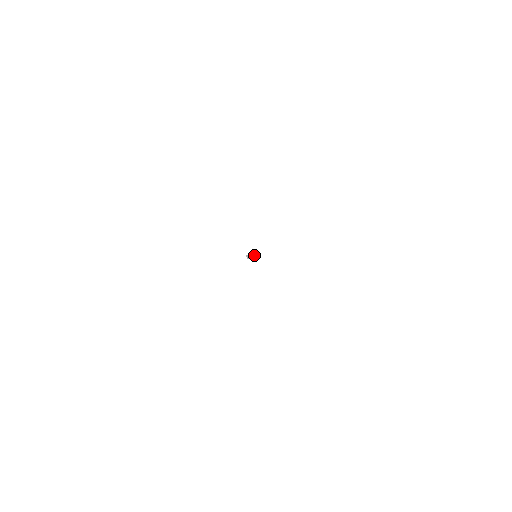
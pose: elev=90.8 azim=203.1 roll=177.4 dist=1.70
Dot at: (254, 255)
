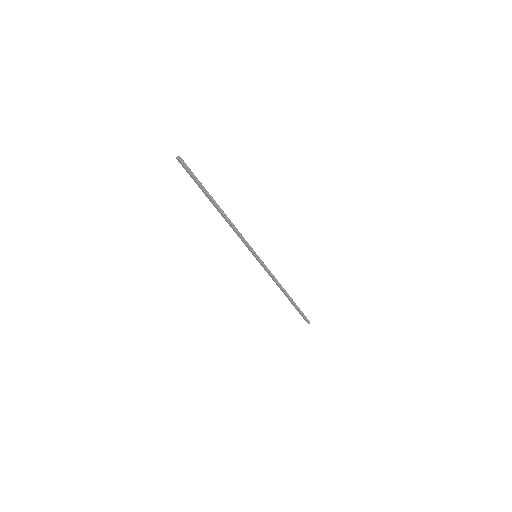
Dot at: (227, 217)
